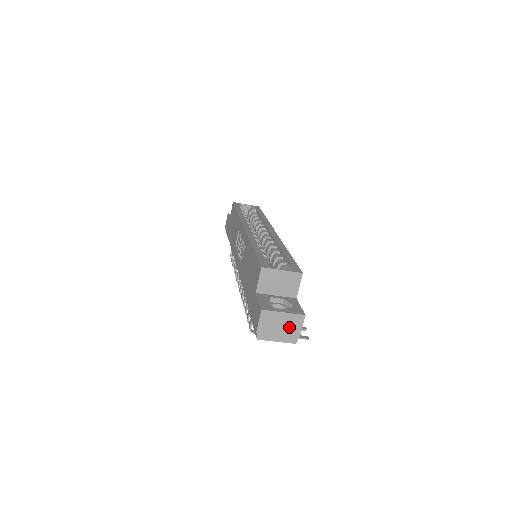
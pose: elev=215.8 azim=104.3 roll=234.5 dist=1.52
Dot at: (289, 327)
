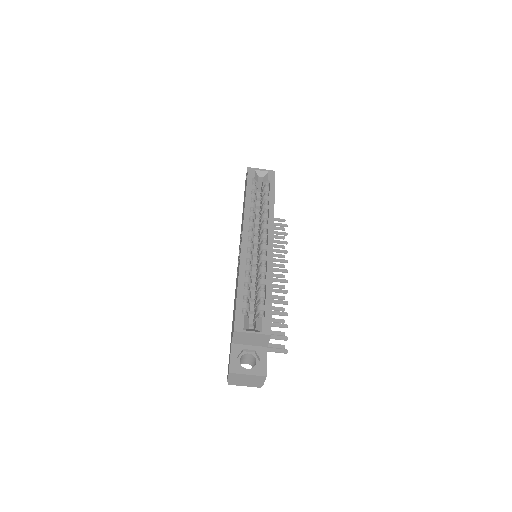
Dot at: (254, 381)
